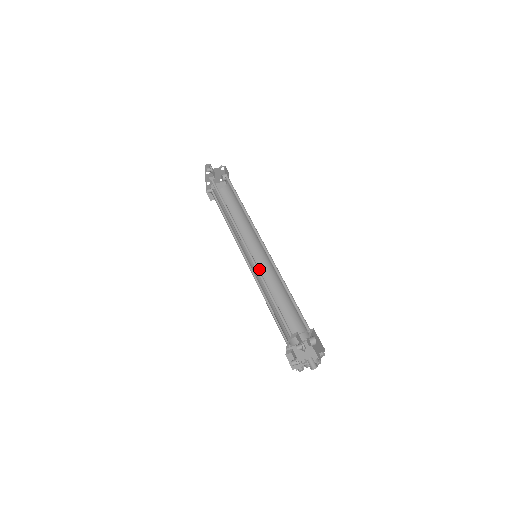
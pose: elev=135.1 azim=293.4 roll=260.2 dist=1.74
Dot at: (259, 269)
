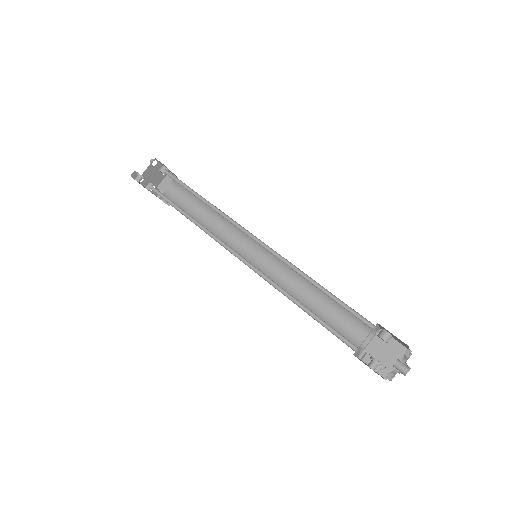
Dot at: (270, 267)
